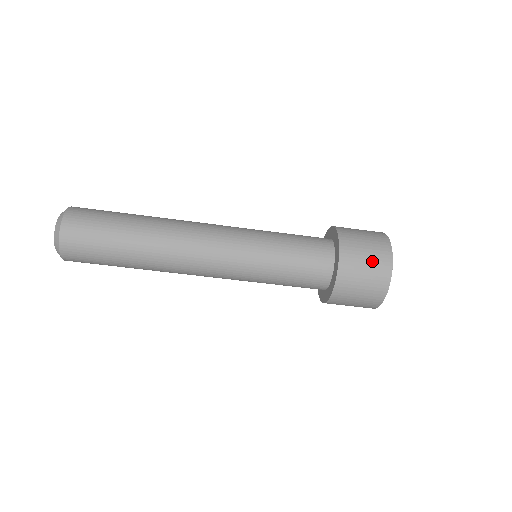
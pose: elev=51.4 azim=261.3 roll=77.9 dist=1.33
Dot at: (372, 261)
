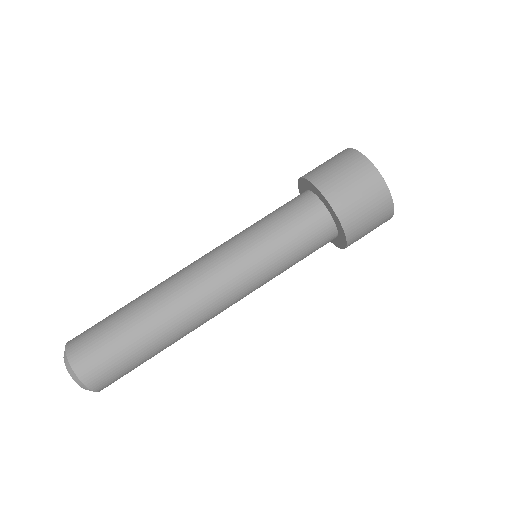
Dot at: occluded
